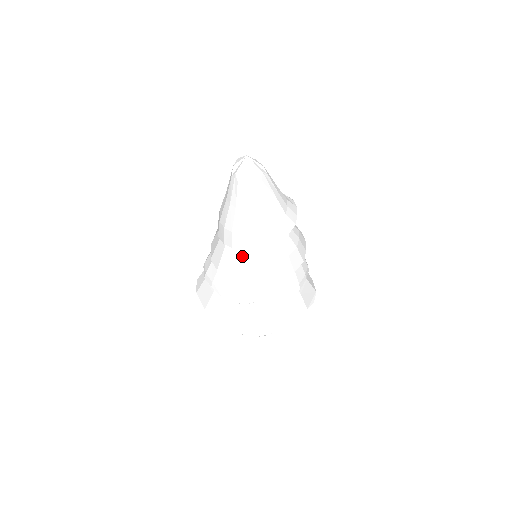
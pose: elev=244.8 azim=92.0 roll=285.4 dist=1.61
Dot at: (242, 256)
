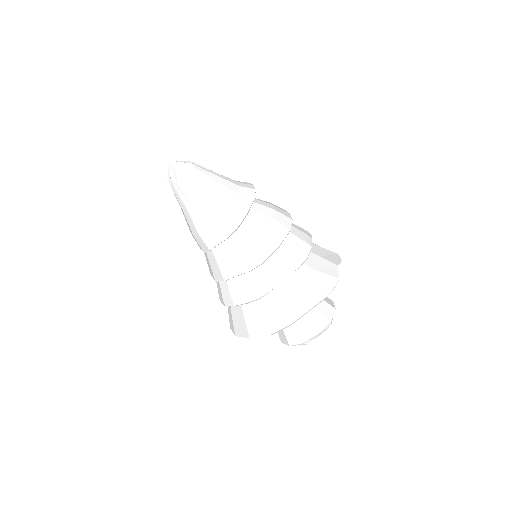
Dot at: (230, 244)
